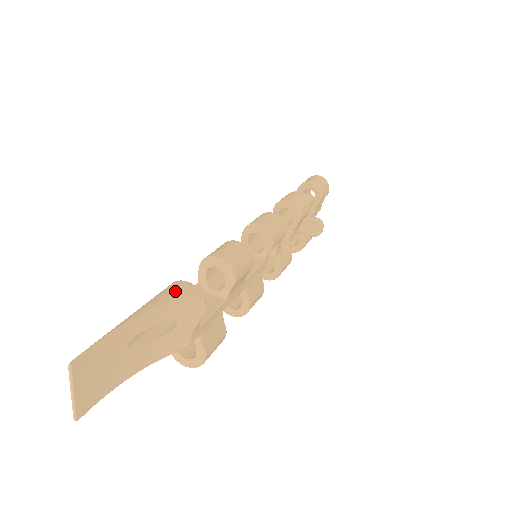
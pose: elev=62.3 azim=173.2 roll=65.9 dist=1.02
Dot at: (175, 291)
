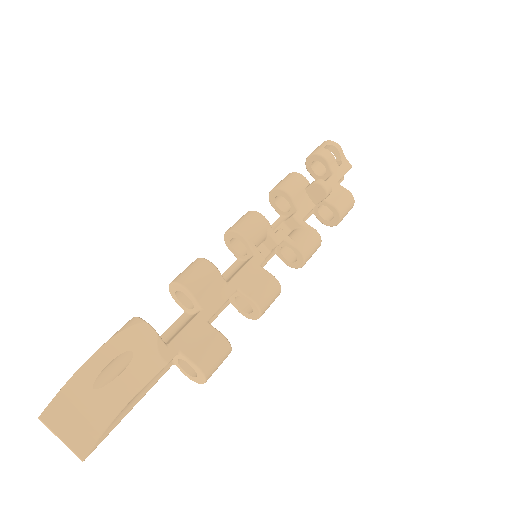
Dot at: (119, 330)
